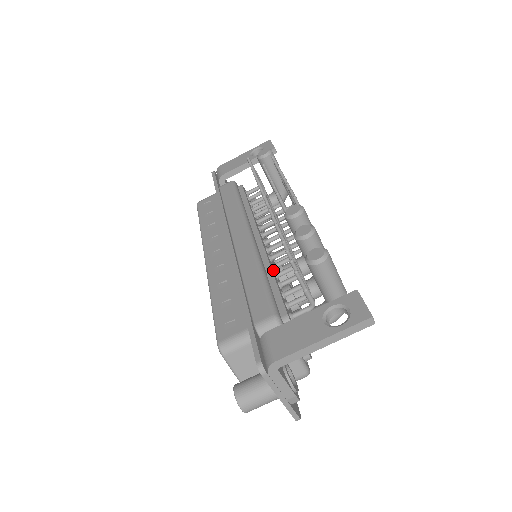
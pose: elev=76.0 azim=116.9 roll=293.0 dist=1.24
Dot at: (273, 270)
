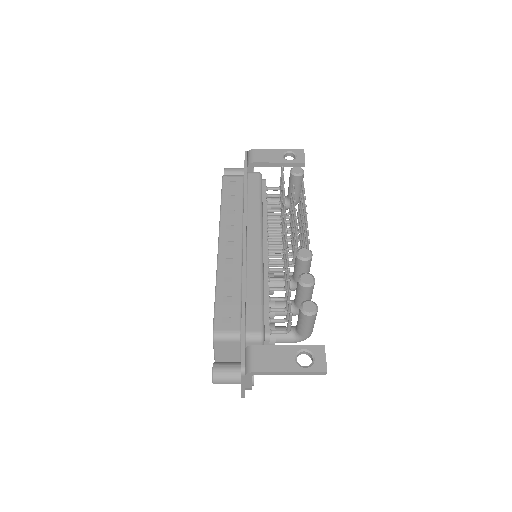
Dot at: occluded
